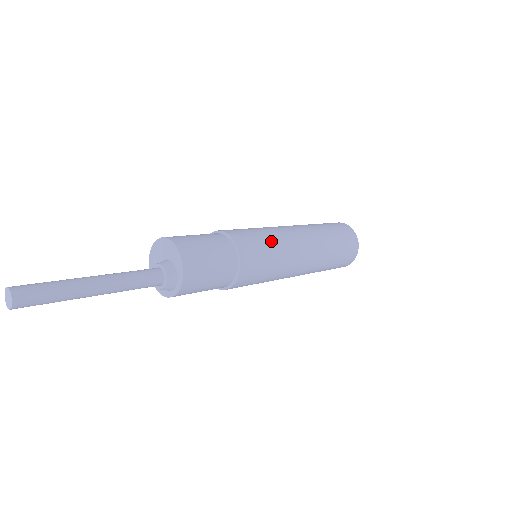
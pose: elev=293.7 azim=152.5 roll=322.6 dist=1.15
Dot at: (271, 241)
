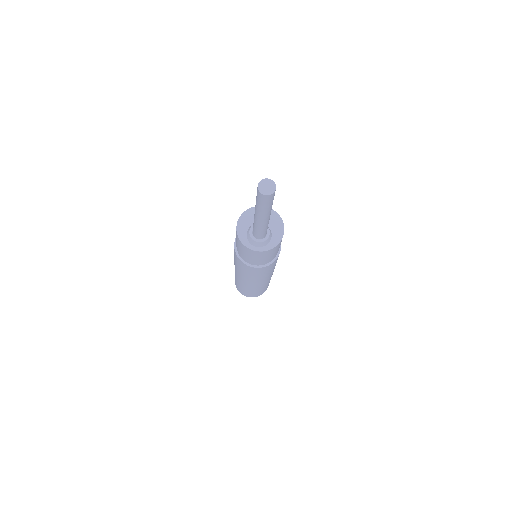
Dot at: occluded
